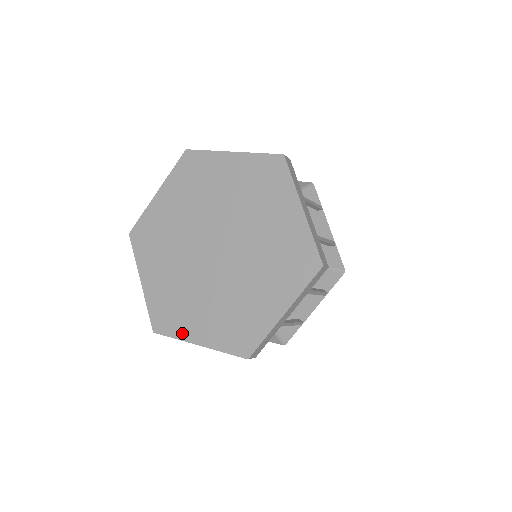
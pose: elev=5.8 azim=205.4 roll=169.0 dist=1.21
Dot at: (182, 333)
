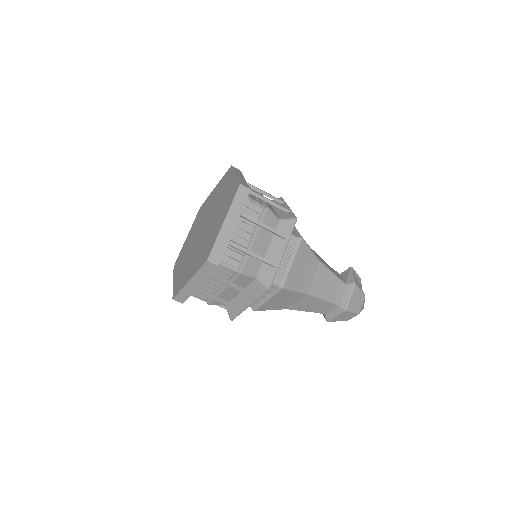
Dot at: (183, 284)
